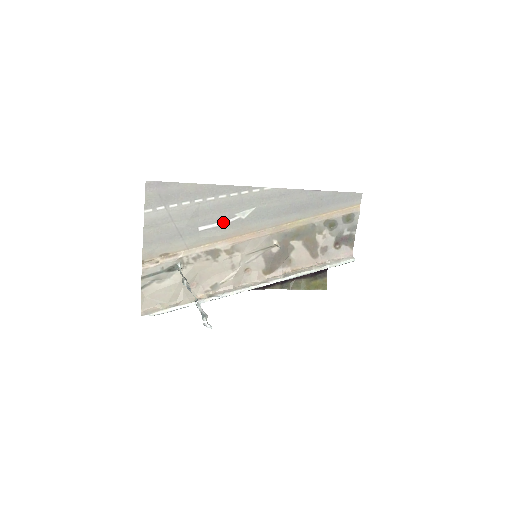
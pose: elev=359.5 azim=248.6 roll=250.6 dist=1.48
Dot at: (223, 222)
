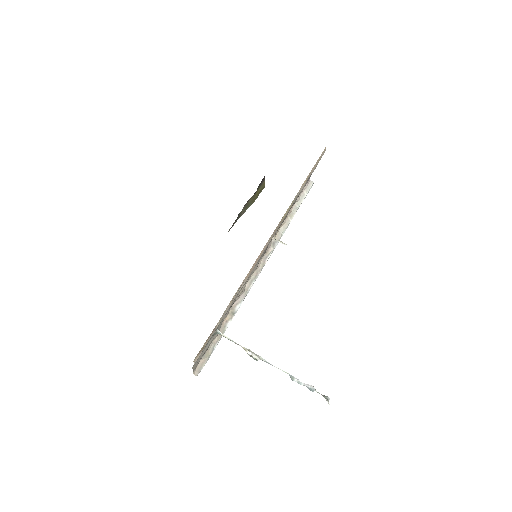
Dot at: occluded
